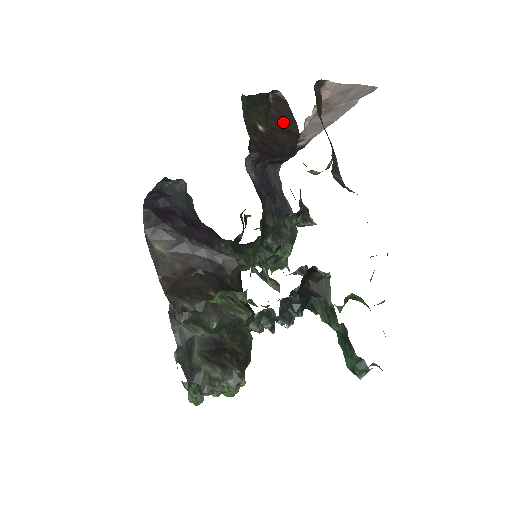
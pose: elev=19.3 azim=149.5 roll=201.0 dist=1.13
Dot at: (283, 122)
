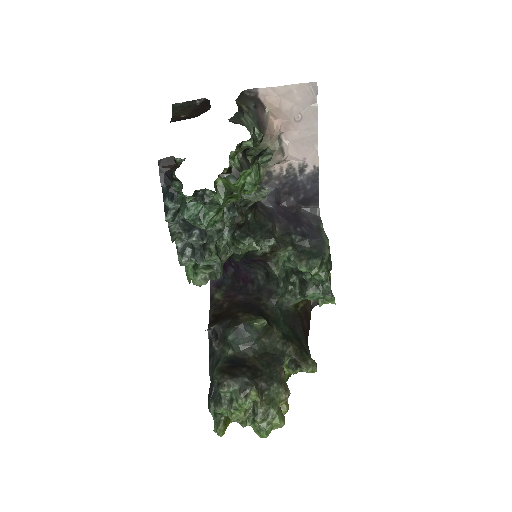
Dot at: (201, 109)
